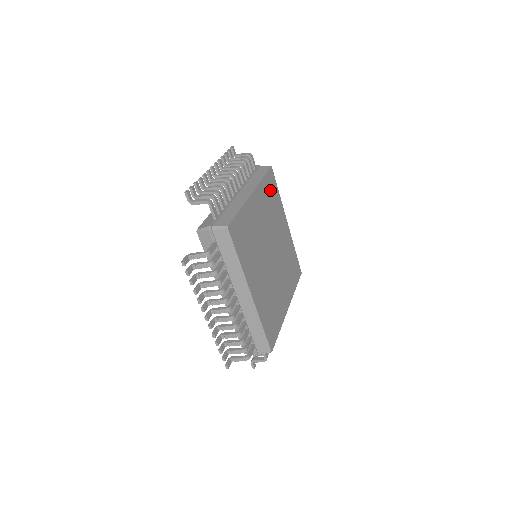
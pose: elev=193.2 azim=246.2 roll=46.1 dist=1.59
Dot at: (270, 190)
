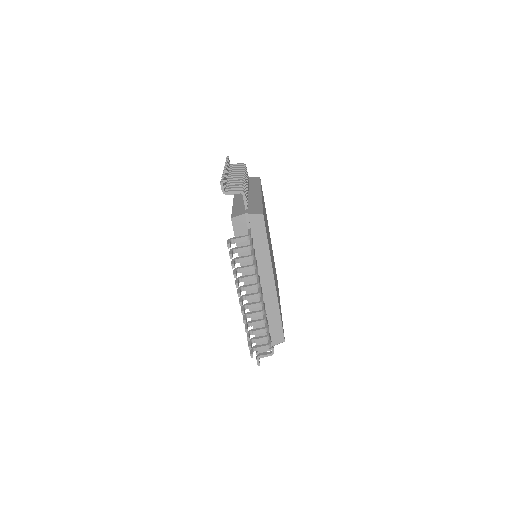
Dot at: occluded
